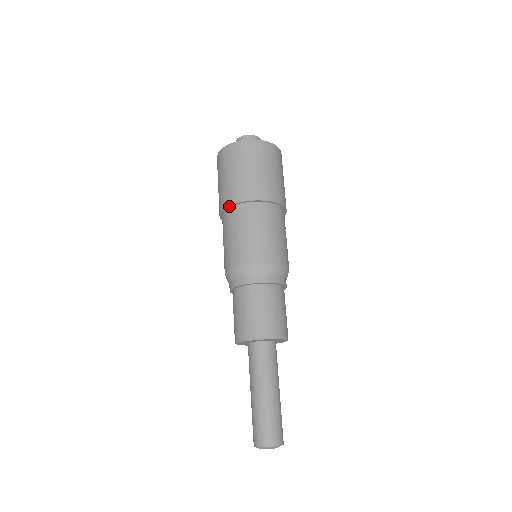
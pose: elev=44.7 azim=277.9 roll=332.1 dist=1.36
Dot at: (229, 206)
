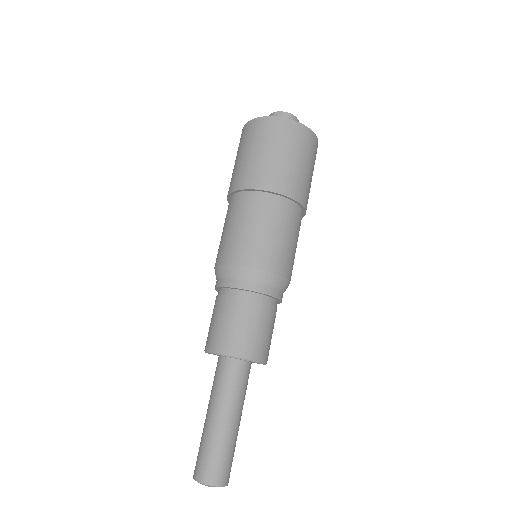
Dot at: (271, 192)
